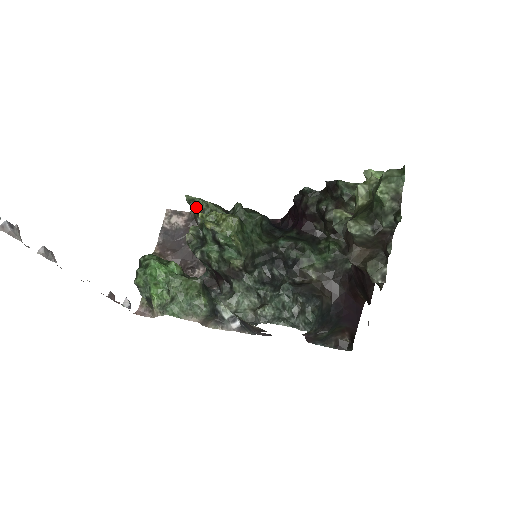
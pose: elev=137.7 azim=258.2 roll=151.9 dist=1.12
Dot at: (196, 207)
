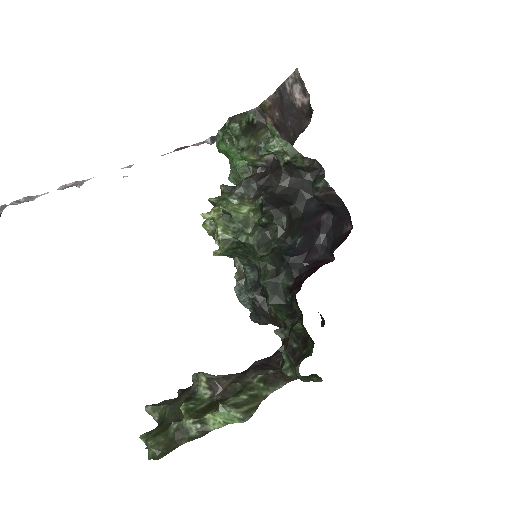
Dot at: (262, 153)
